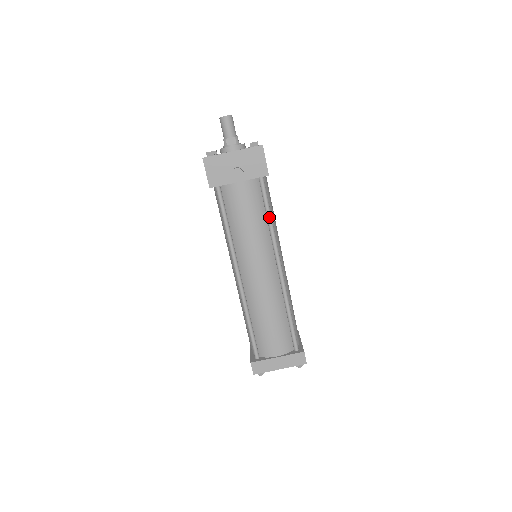
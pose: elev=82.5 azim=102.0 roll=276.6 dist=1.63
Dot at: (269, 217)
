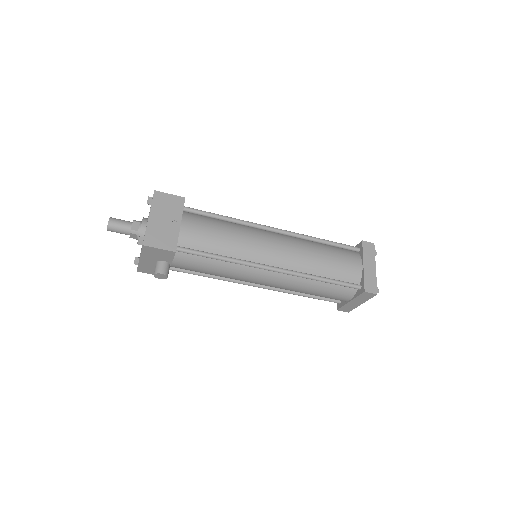
Dot at: (218, 260)
